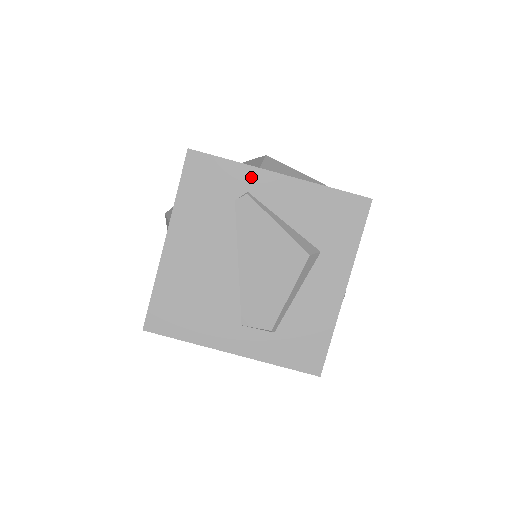
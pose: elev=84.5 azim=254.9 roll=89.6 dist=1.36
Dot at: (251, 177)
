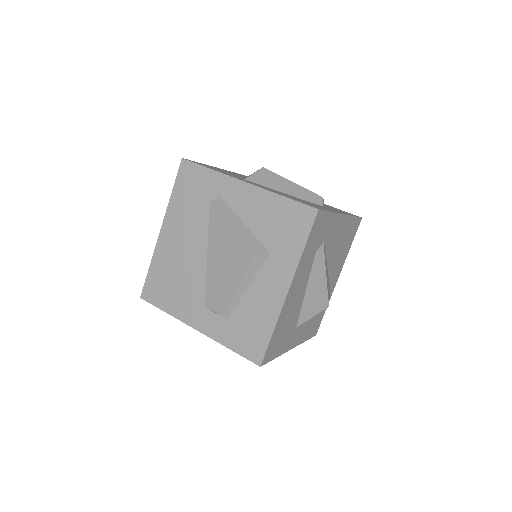
Dot at: (223, 183)
